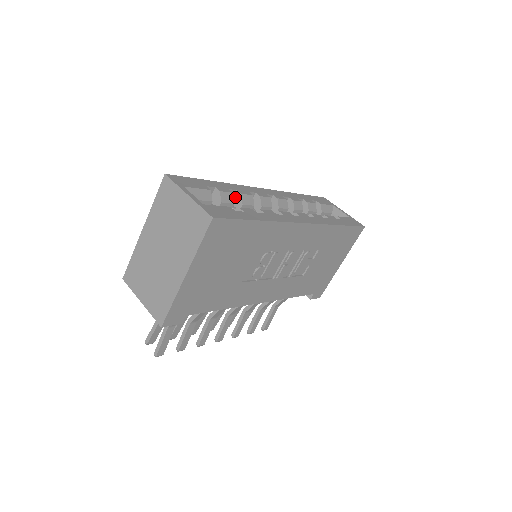
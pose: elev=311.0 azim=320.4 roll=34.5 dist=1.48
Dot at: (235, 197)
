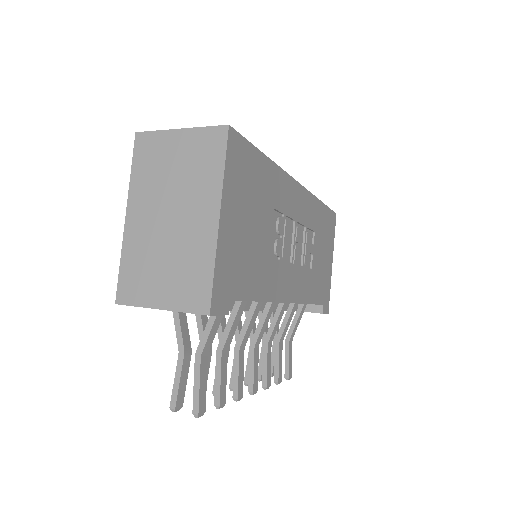
Dot at: occluded
